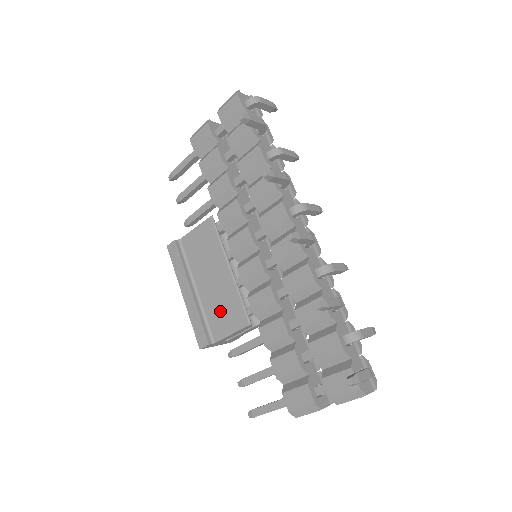
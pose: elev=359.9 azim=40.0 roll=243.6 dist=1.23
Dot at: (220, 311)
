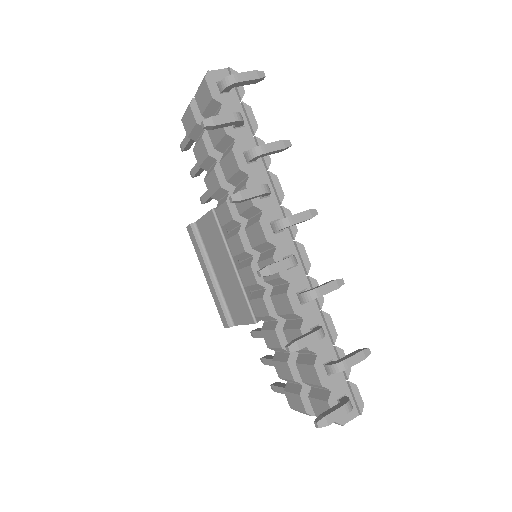
Dot at: (233, 301)
